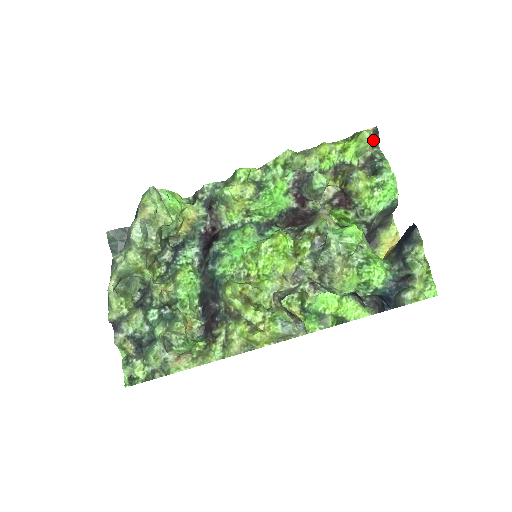
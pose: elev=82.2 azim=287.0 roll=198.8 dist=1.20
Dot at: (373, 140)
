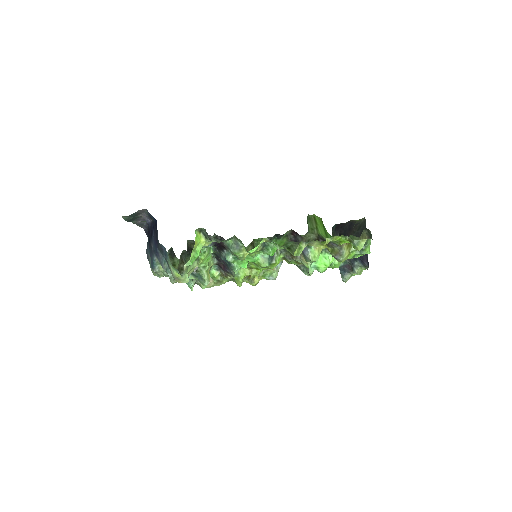
Dot at: (367, 233)
